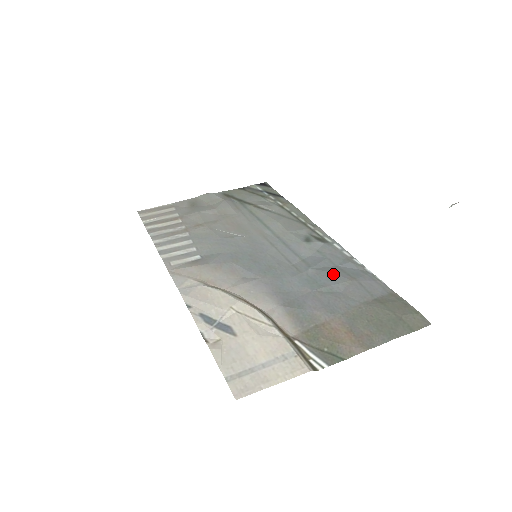
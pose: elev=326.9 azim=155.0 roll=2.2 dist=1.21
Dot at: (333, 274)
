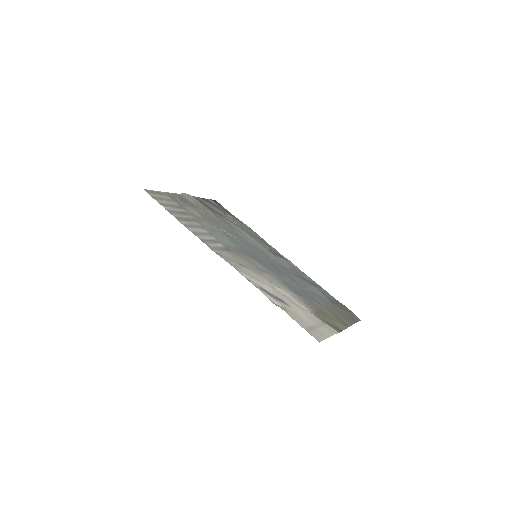
Dot at: (305, 281)
